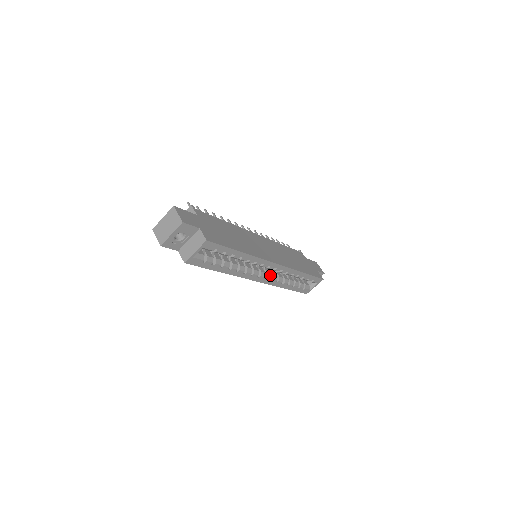
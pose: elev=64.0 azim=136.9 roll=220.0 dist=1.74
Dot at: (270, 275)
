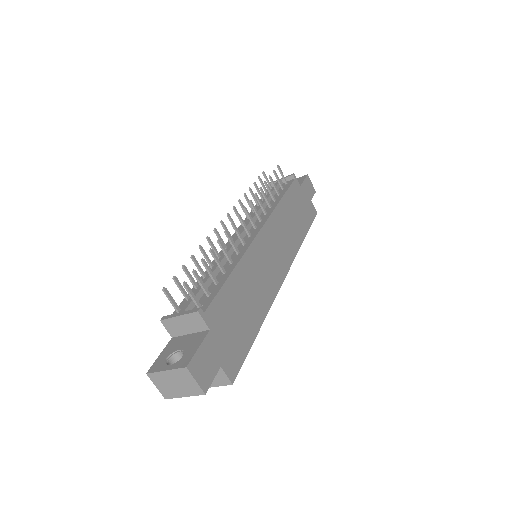
Dot at: occluded
